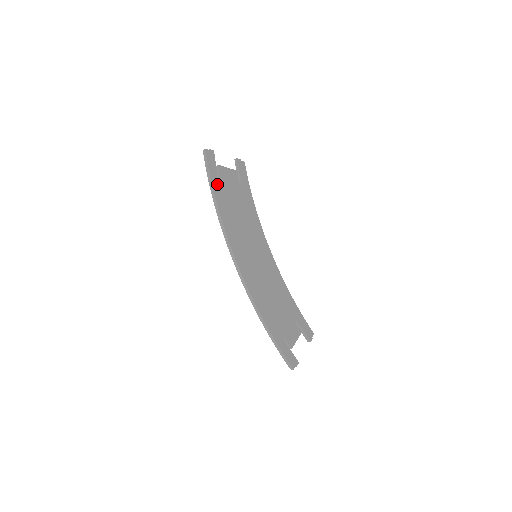
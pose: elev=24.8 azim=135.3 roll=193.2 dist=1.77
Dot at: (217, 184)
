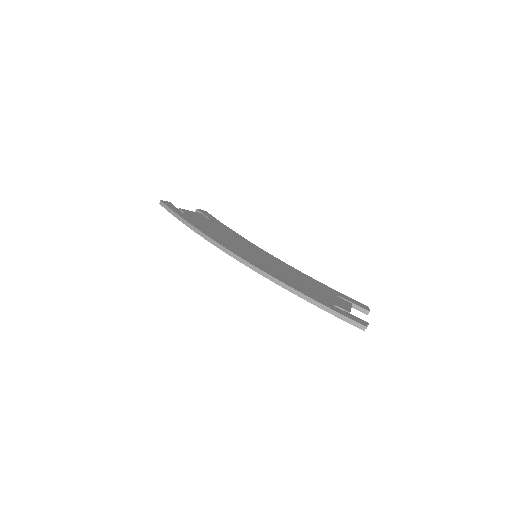
Dot at: (184, 216)
